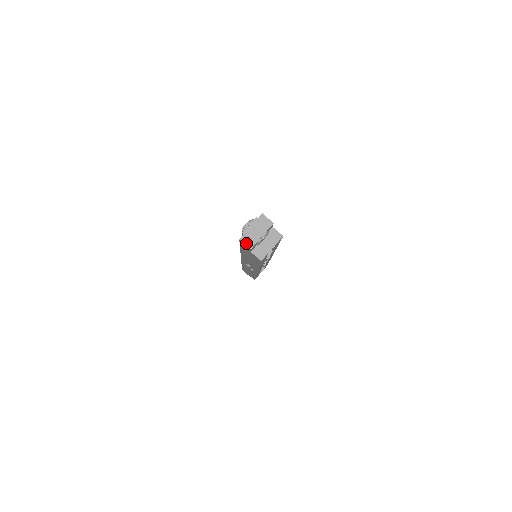
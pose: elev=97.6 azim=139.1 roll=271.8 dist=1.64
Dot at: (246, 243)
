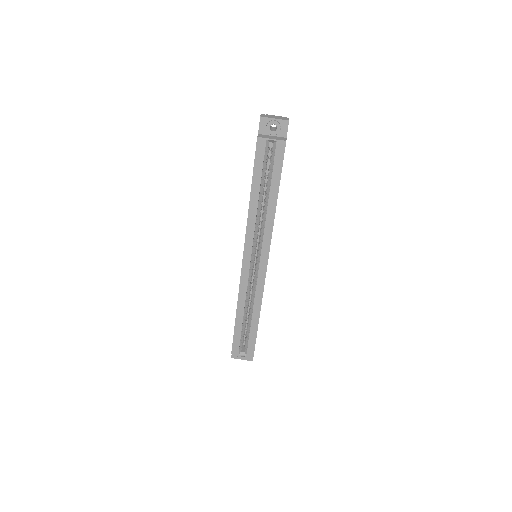
Dot at: (262, 115)
